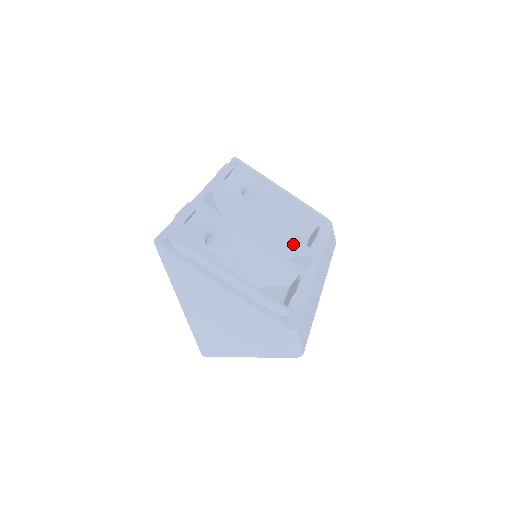
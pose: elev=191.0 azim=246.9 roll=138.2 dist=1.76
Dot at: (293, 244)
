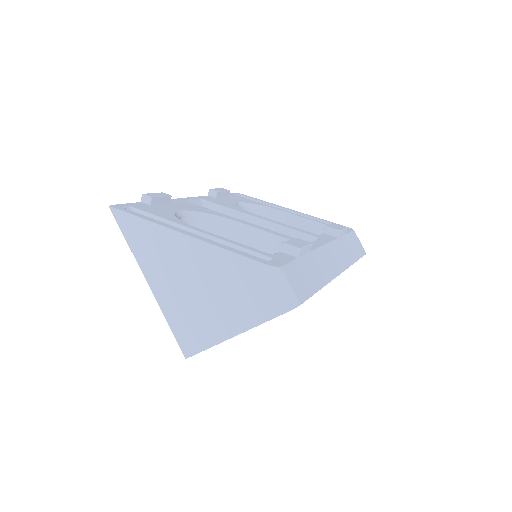
Dot at: (295, 232)
